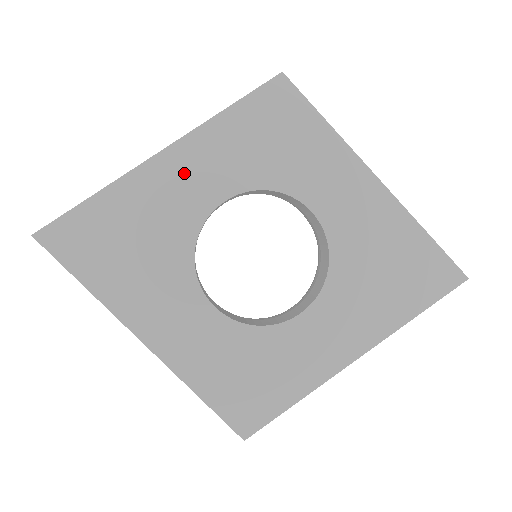
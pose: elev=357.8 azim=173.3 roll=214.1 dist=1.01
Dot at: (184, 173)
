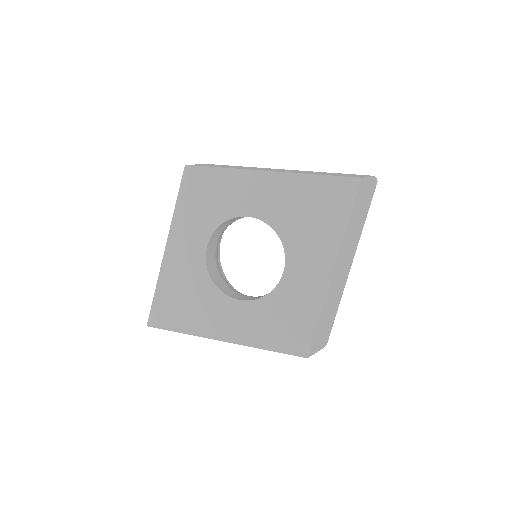
Dot at: (181, 249)
